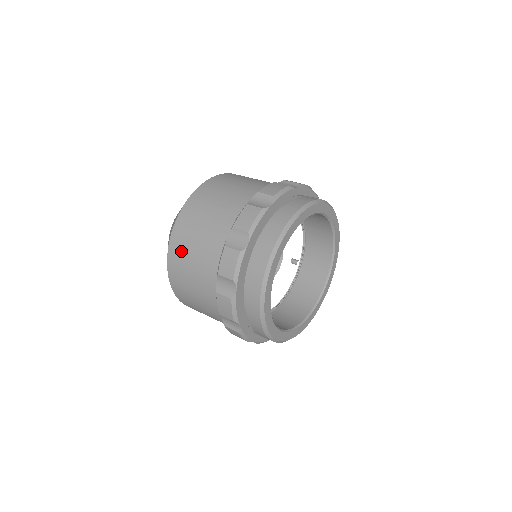
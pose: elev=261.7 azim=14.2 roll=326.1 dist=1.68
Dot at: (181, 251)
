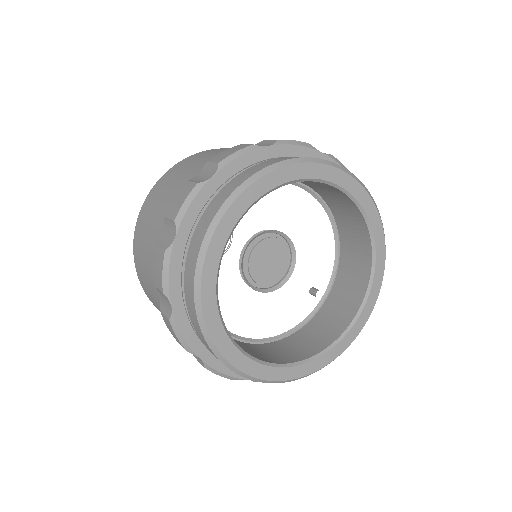
Dot at: (151, 203)
